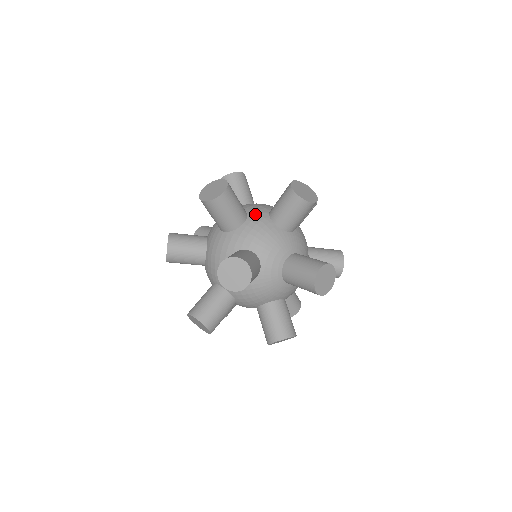
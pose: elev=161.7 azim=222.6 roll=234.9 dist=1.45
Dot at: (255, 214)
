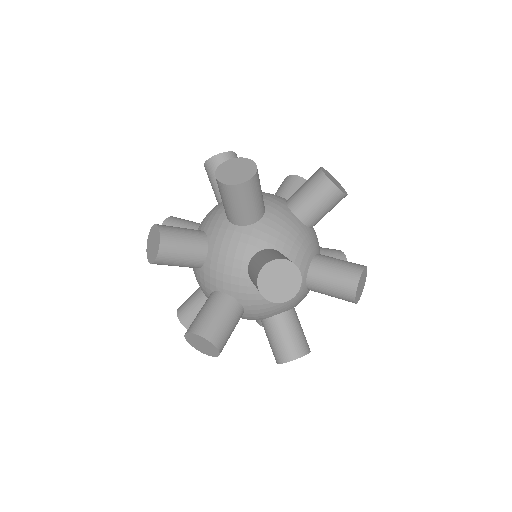
Dot at: (273, 205)
